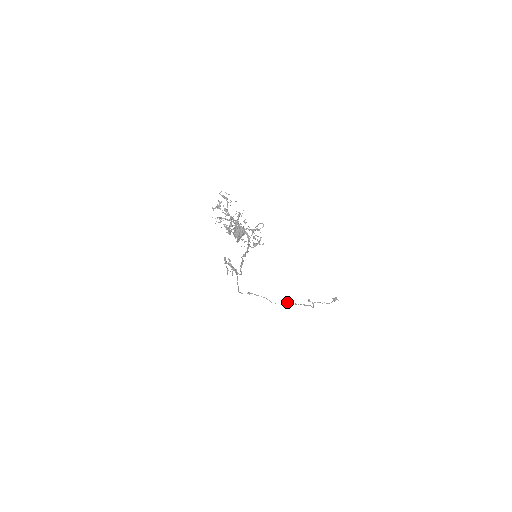
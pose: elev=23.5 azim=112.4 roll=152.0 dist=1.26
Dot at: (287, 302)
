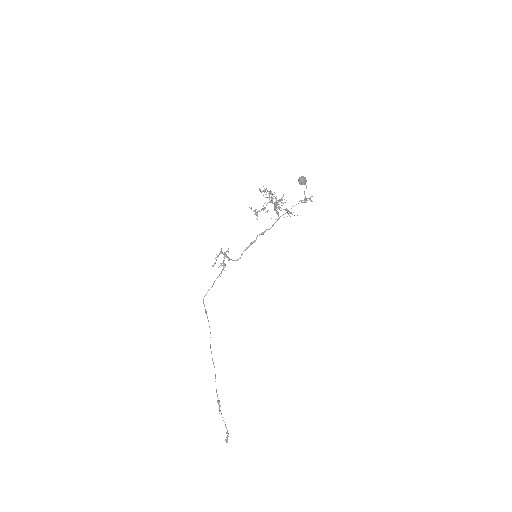
Dot at: (214, 367)
